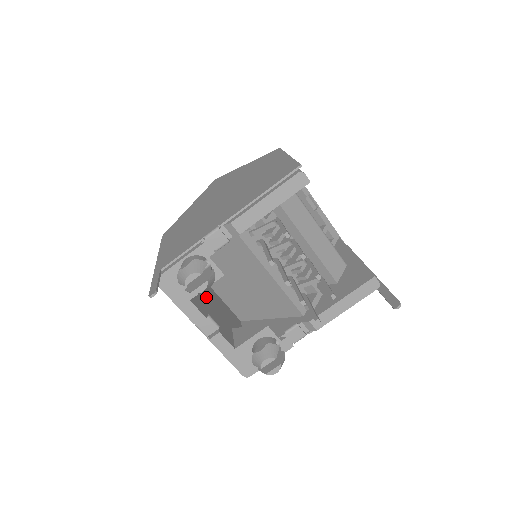
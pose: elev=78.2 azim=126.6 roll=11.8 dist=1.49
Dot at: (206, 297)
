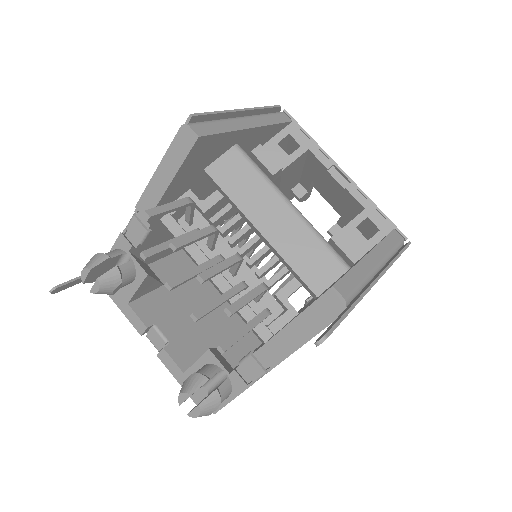
Dot at: (187, 305)
